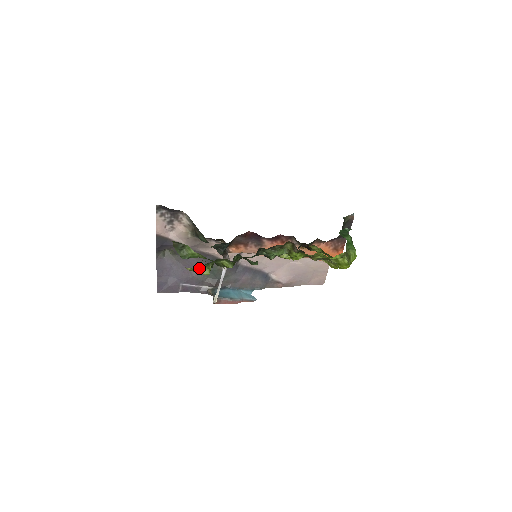
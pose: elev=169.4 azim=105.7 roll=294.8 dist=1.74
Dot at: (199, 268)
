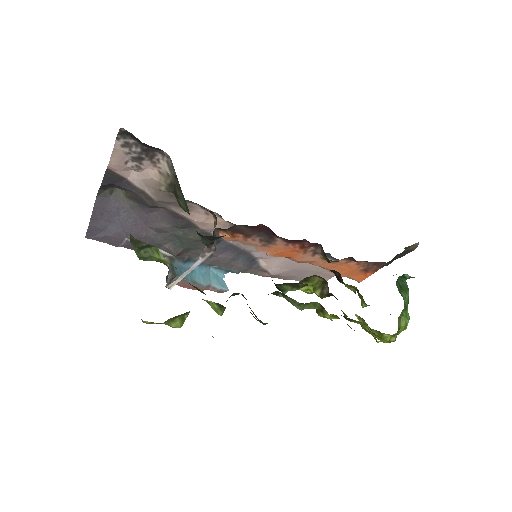
Dot at: occluded
